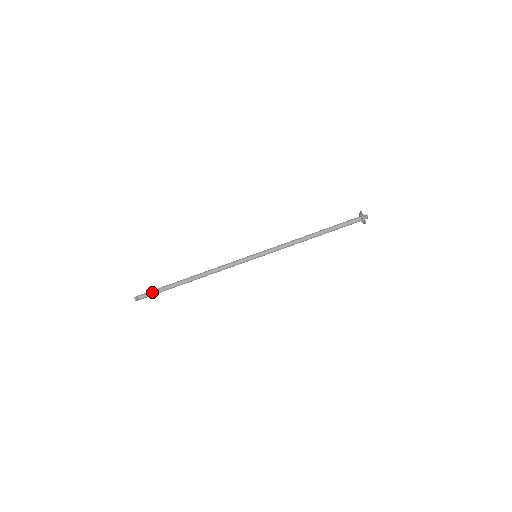
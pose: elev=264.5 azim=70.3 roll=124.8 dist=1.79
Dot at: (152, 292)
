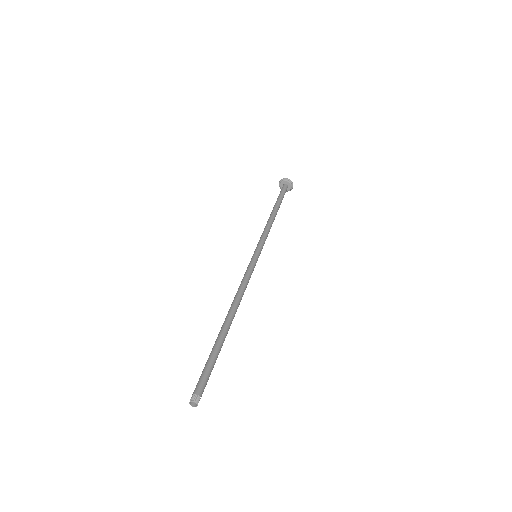
Dot at: occluded
